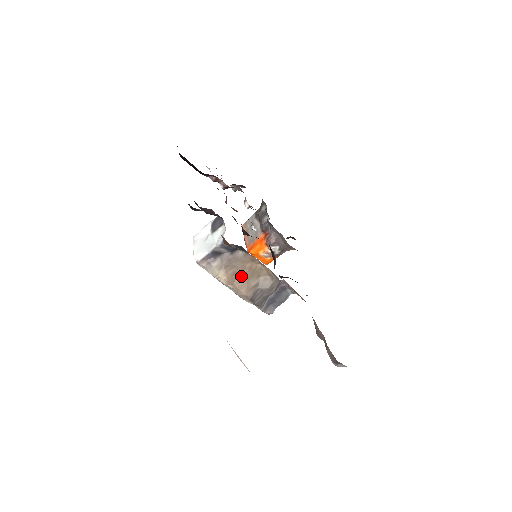
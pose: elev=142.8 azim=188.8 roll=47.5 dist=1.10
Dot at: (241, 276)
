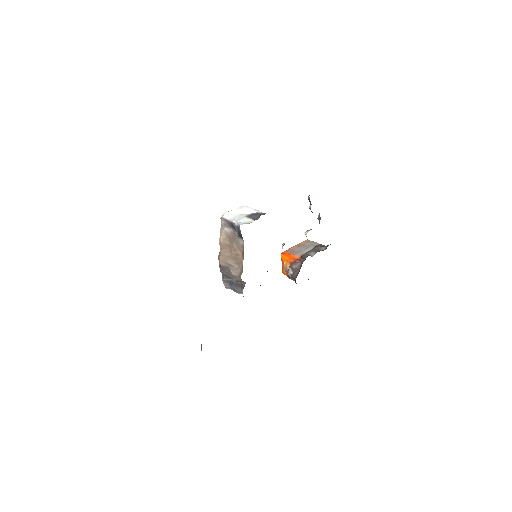
Dot at: (229, 251)
